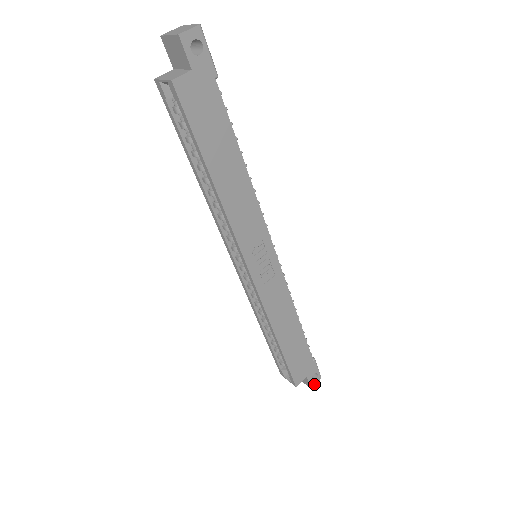
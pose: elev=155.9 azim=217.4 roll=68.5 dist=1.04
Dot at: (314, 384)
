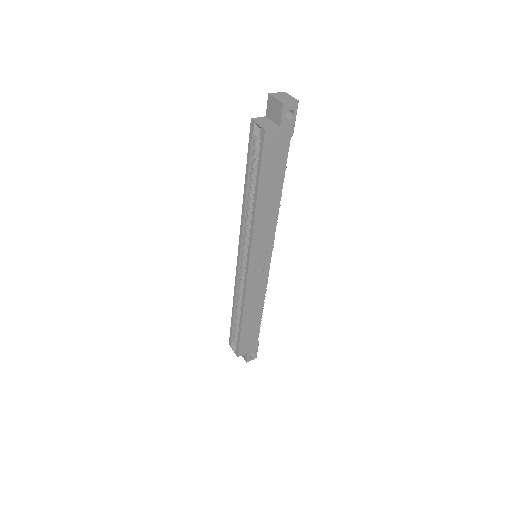
Dot at: (250, 360)
